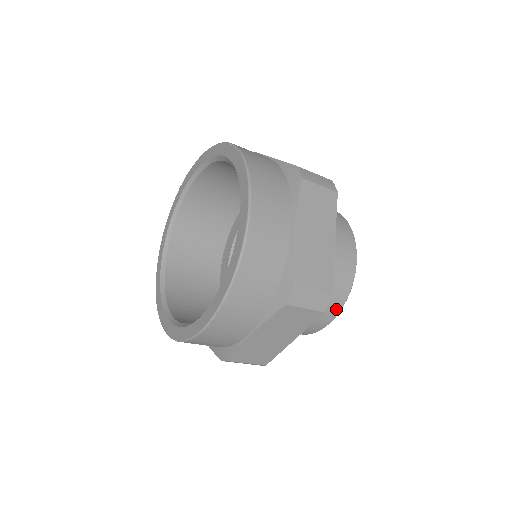
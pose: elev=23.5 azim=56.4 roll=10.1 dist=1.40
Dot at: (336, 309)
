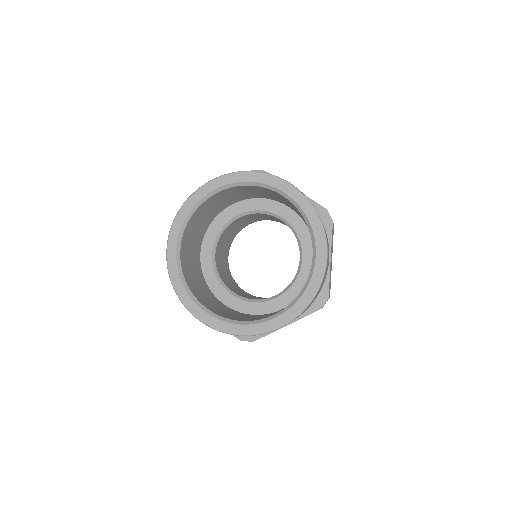
Dot at: occluded
